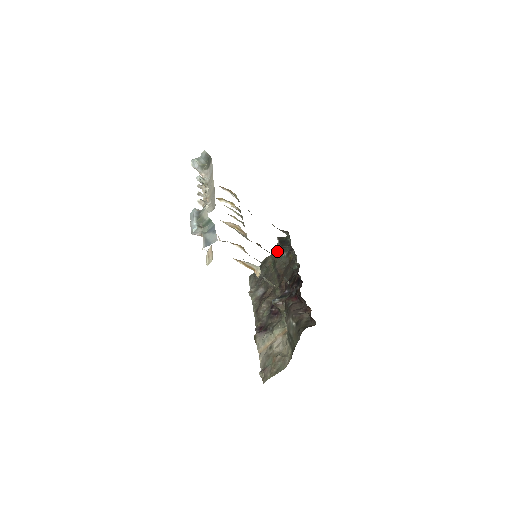
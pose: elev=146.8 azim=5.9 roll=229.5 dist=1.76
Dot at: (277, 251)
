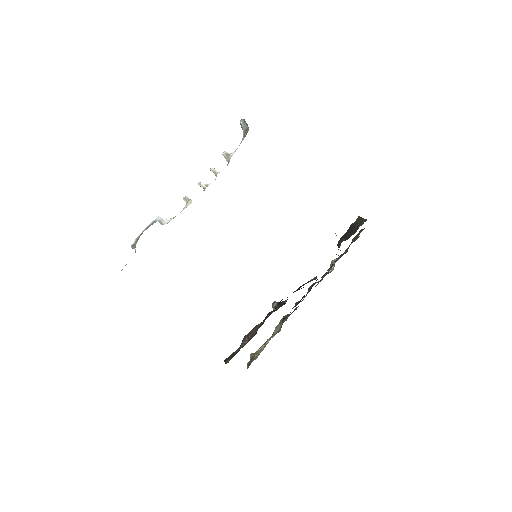
Dot at: occluded
